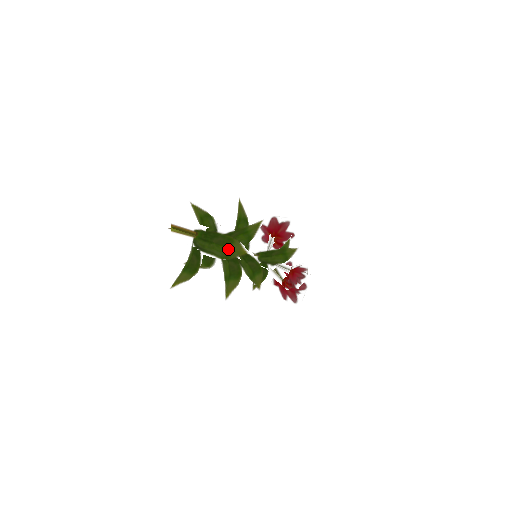
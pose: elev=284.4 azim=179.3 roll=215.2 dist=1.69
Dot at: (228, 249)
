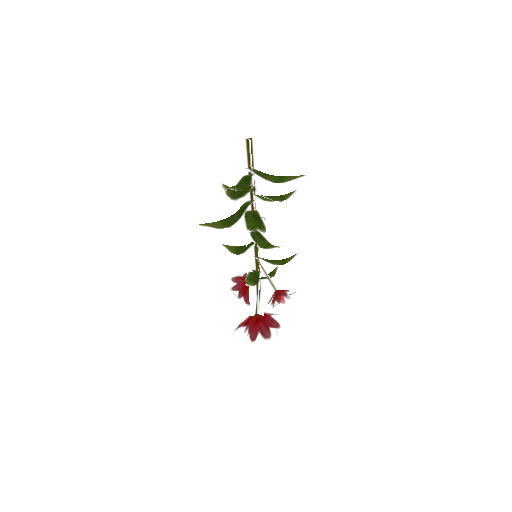
Dot at: (282, 177)
